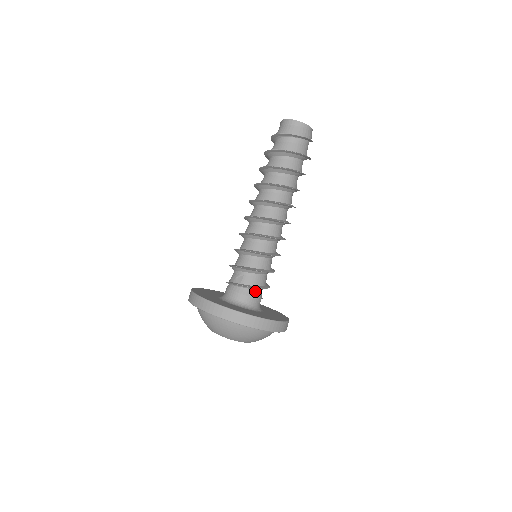
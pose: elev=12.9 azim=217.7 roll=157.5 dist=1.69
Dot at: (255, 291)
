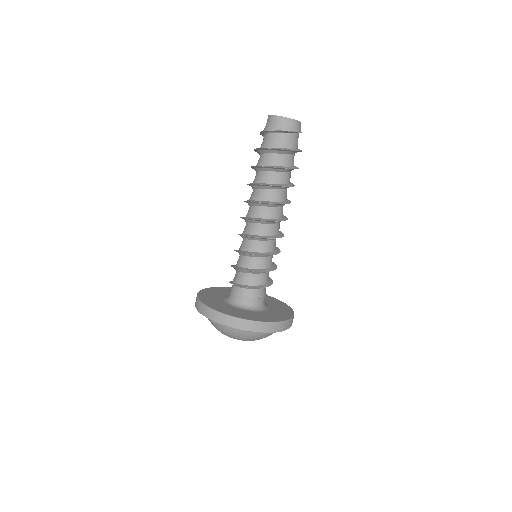
Dot at: (247, 290)
